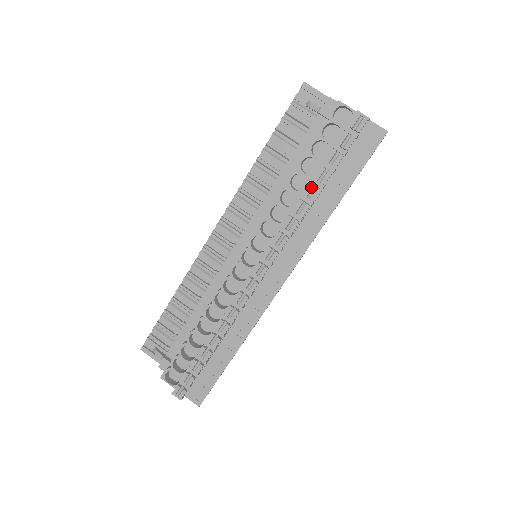
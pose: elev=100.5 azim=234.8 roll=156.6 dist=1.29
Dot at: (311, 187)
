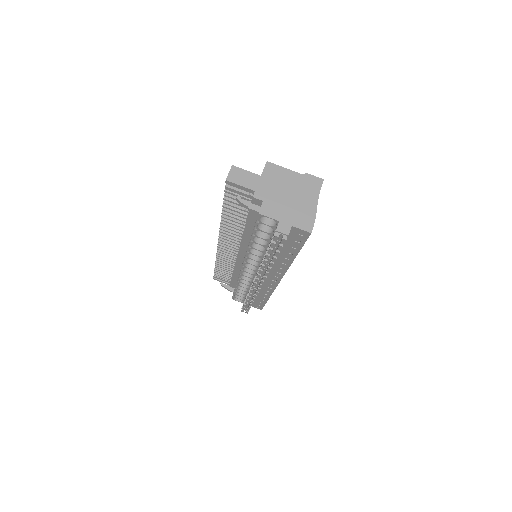
Dot at: (266, 262)
